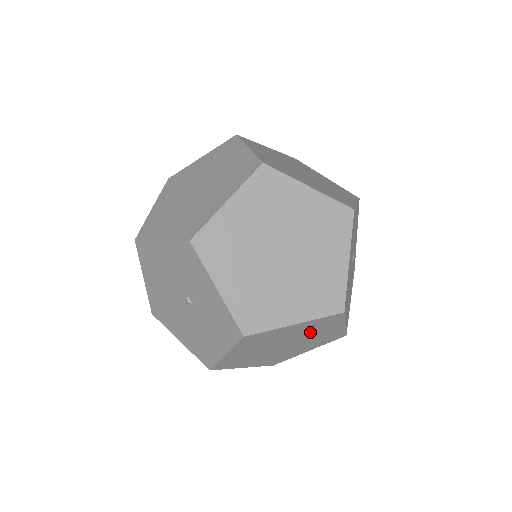
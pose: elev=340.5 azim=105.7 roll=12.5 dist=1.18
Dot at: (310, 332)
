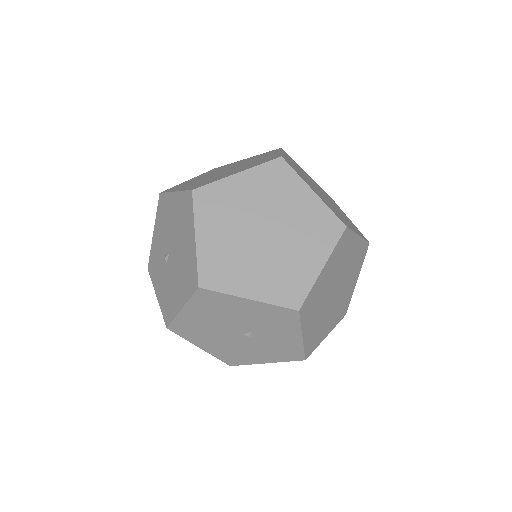
Dot at: occluded
